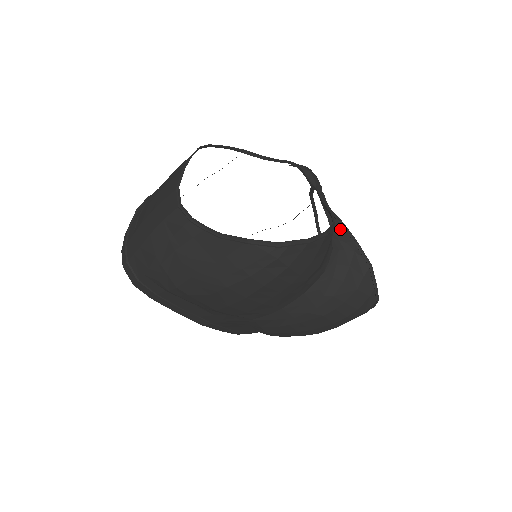
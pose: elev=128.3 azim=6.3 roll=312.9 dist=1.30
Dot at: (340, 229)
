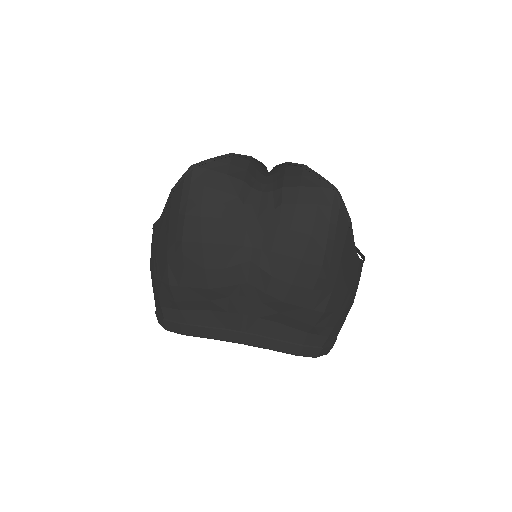
Dot at: (275, 168)
